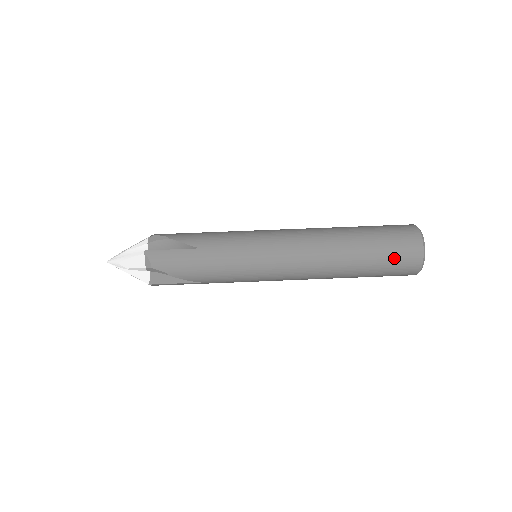
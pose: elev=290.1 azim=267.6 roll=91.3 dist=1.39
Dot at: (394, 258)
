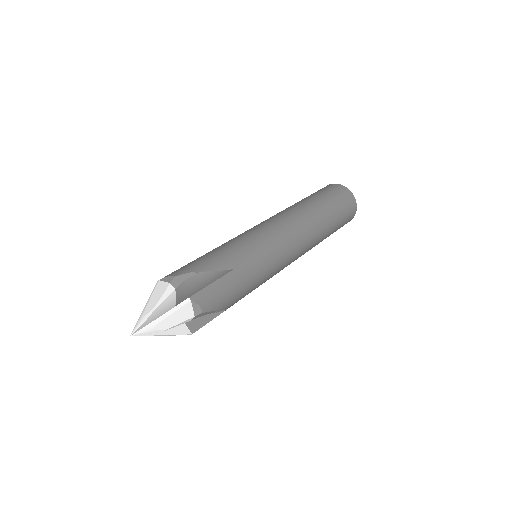
Dot at: (345, 215)
